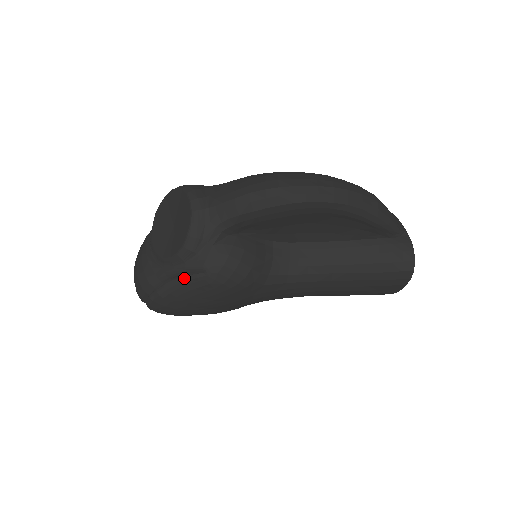
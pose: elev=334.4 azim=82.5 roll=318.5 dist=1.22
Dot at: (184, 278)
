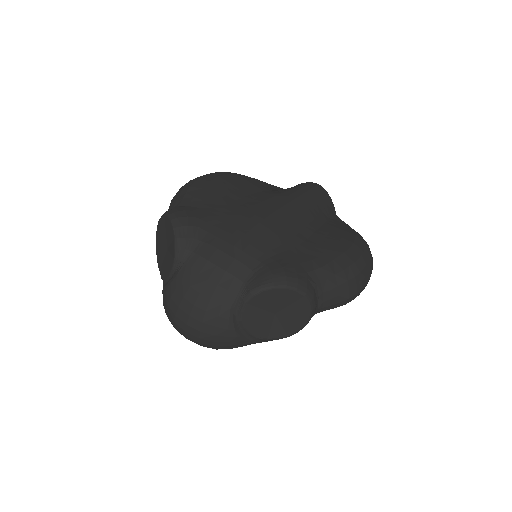
Dot at: occluded
